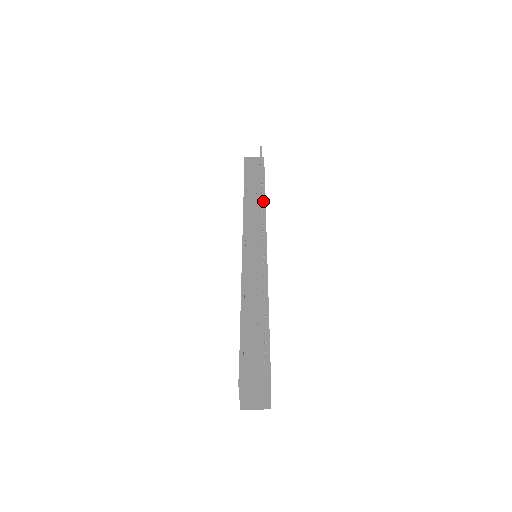
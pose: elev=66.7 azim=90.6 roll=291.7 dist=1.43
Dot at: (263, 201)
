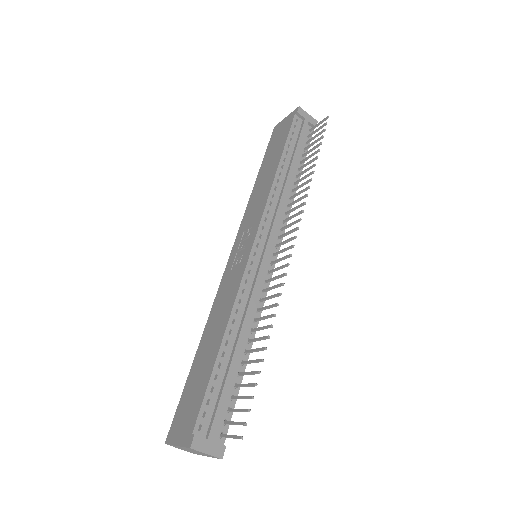
Dot at: (294, 189)
